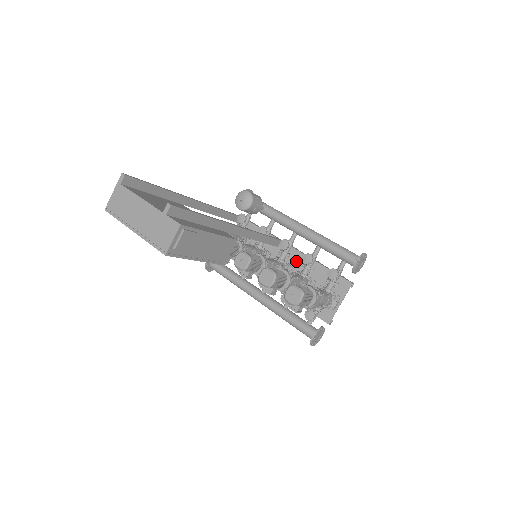
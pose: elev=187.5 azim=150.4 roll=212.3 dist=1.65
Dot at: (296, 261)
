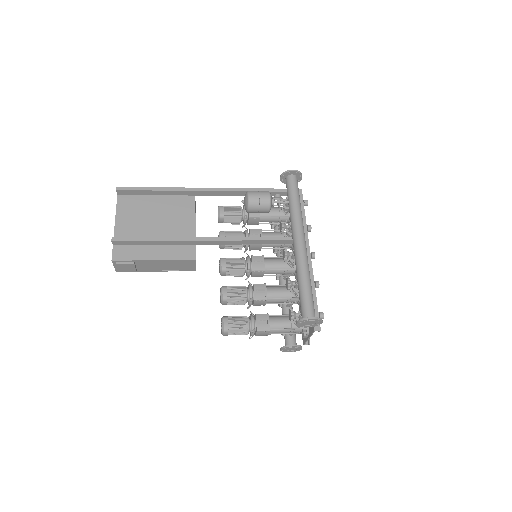
Dot at: occluded
